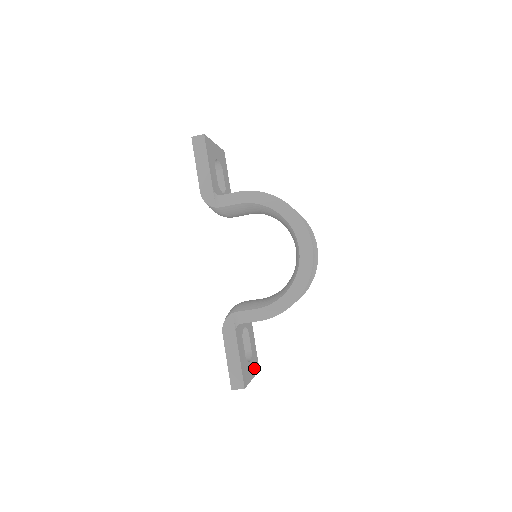
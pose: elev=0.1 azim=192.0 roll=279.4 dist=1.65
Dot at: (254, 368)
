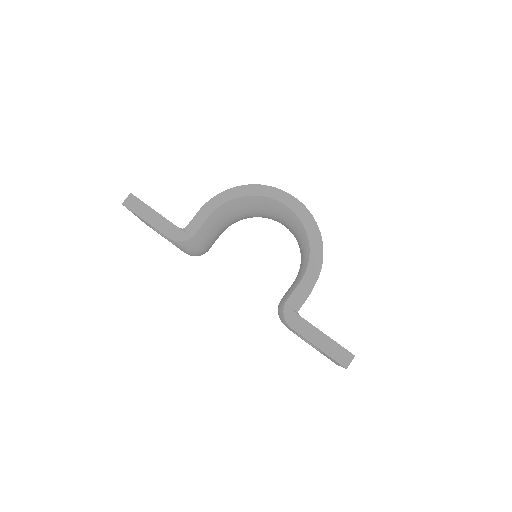
Dot at: occluded
